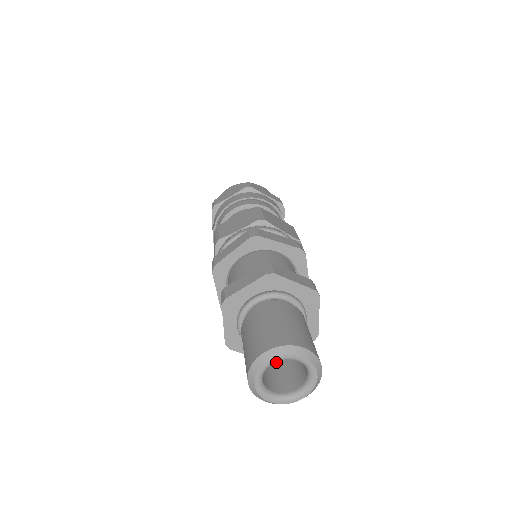
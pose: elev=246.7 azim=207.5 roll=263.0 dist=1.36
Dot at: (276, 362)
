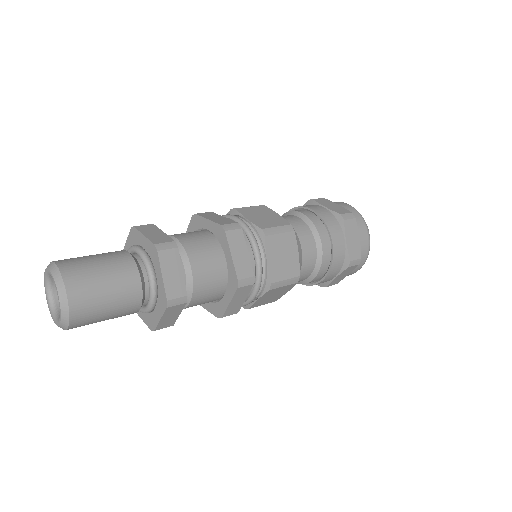
Dot at: occluded
